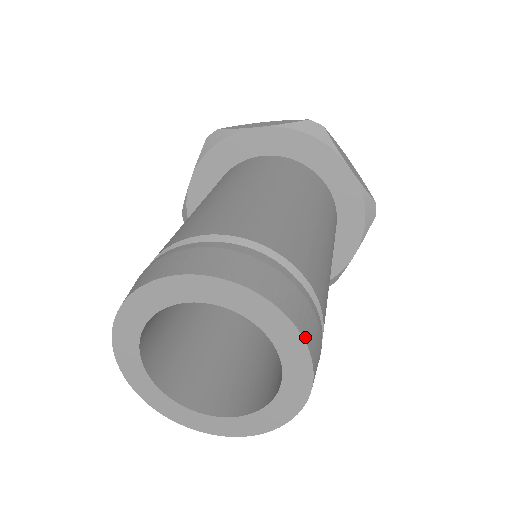
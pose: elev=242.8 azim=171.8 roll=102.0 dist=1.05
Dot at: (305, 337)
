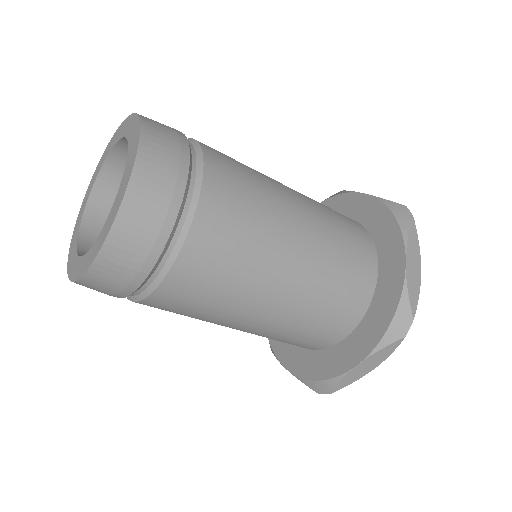
Dot at: (133, 183)
